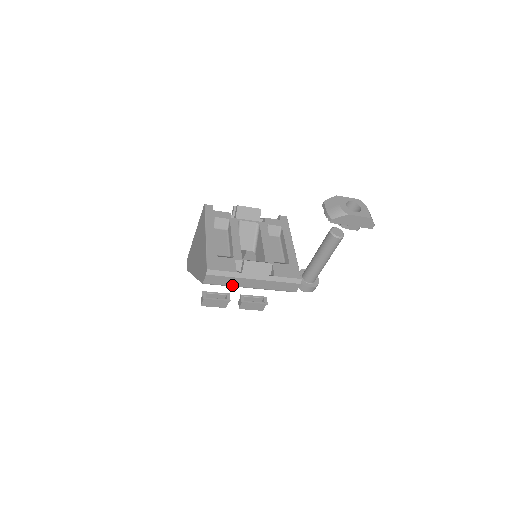
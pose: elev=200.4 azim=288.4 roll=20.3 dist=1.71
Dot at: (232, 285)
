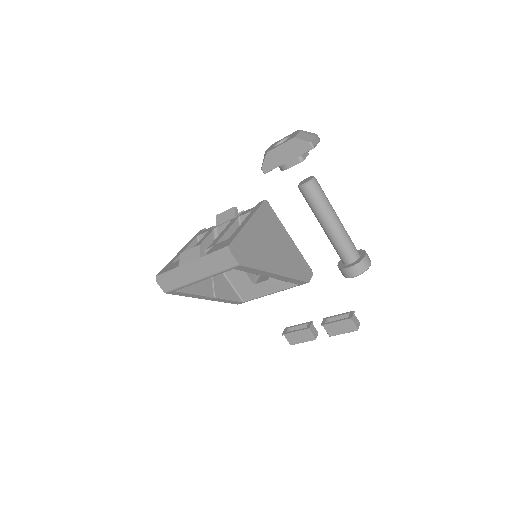
Dot at: (184, 284)
